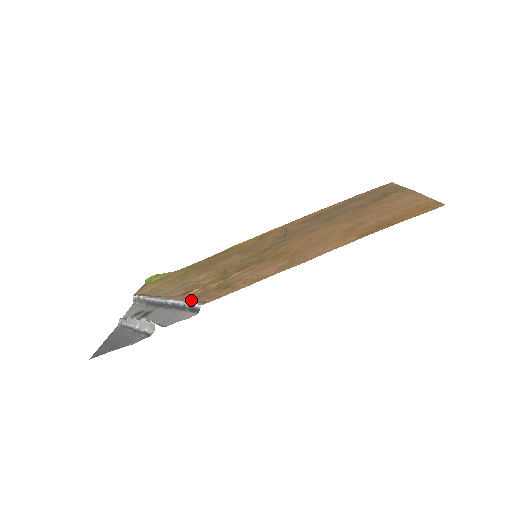
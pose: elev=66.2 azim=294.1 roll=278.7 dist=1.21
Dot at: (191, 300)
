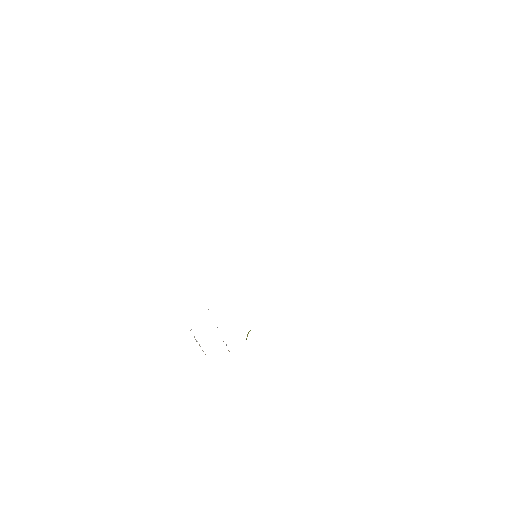
Dot at: occluded
